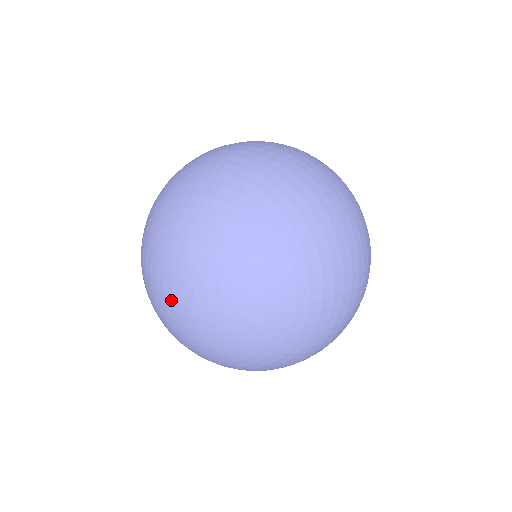
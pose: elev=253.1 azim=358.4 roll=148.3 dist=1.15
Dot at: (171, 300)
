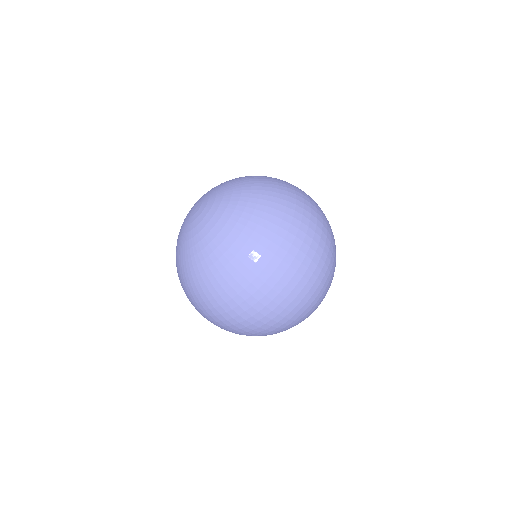
Dot at: (192, 208)
